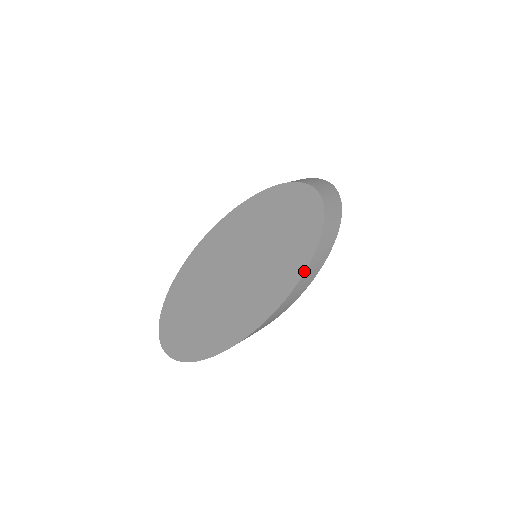
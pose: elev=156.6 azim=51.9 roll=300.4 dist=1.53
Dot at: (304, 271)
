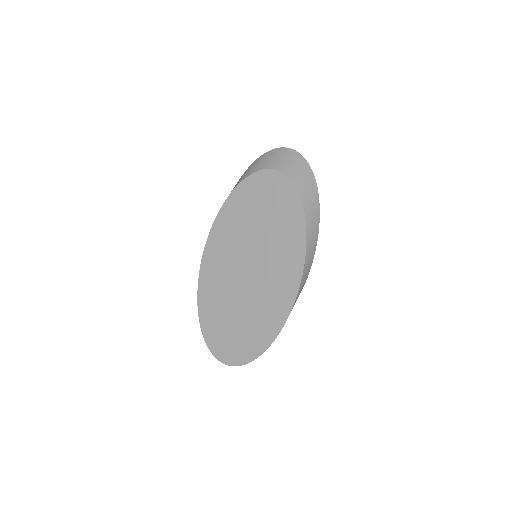
Dot at: (301, 276)
